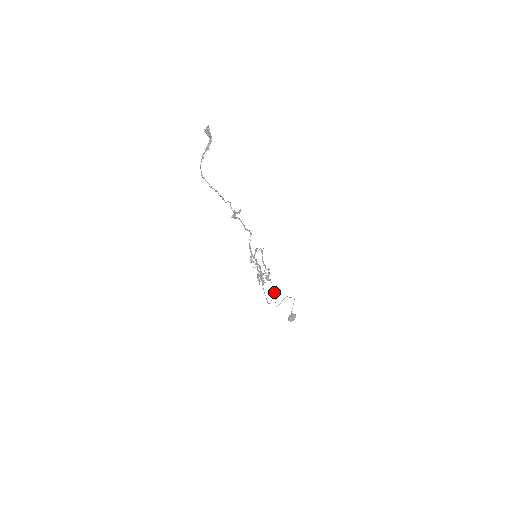
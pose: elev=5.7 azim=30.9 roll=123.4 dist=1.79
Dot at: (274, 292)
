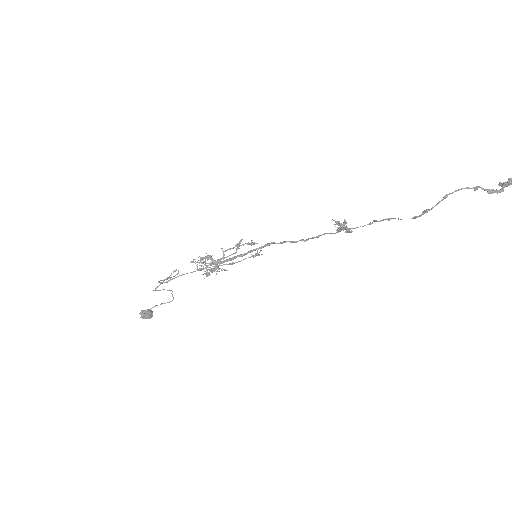
Dot at: occluded
